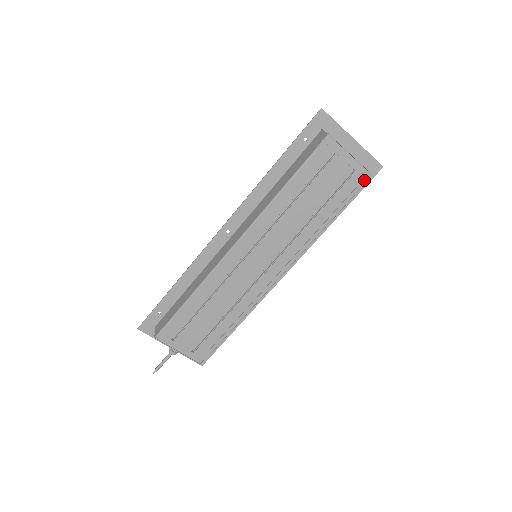
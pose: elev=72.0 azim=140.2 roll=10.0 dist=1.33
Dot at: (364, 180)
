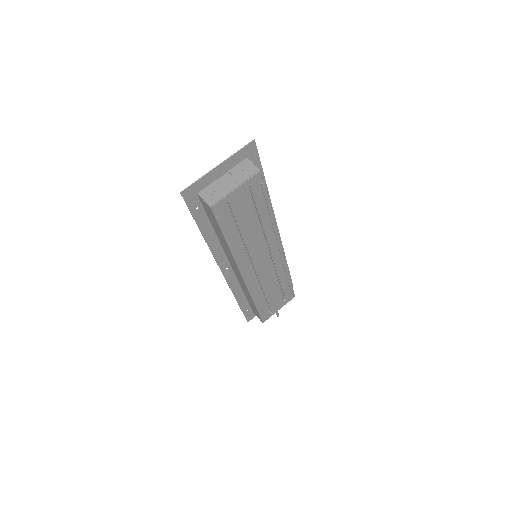
Dot at: (260, 178)
